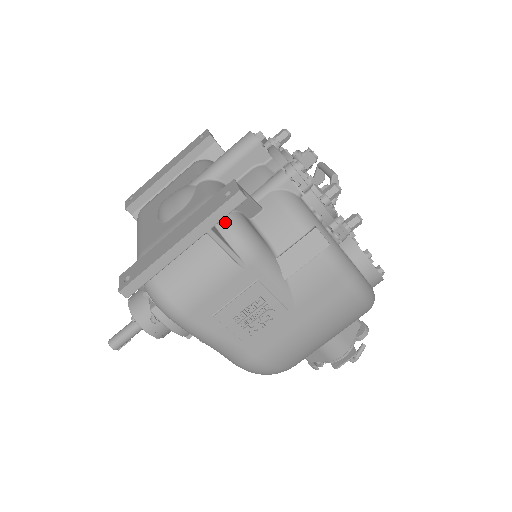
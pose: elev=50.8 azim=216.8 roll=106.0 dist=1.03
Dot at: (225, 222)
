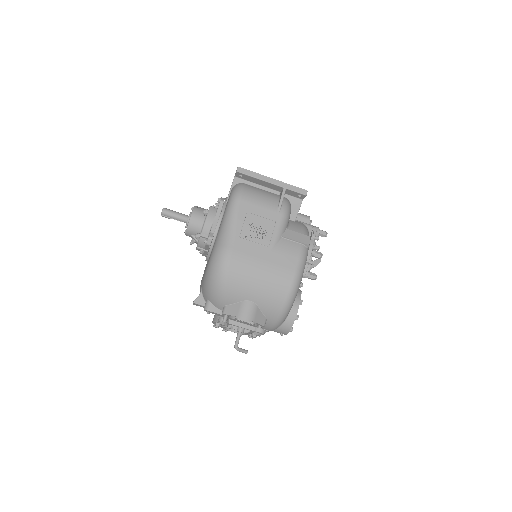
Dot at: (287, 200)
